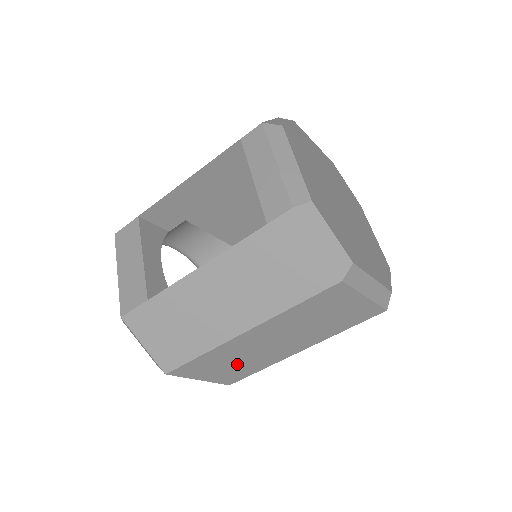
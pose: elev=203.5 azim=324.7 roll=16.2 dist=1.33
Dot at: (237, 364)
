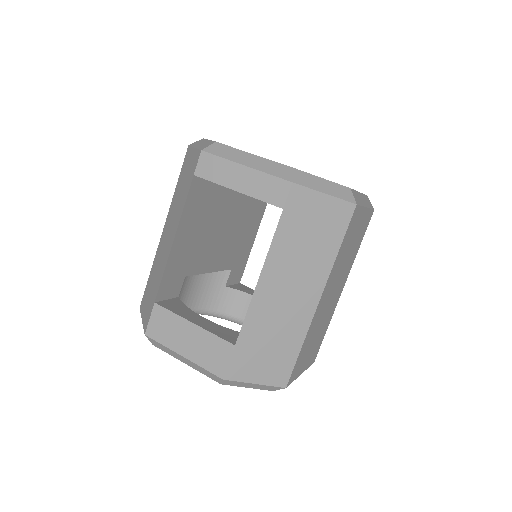
Dot at: (317, 336)
